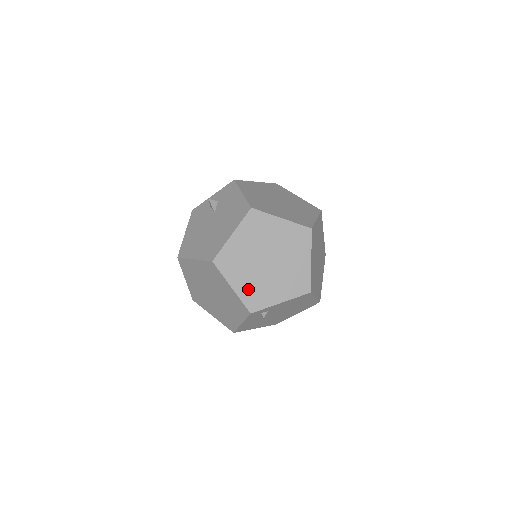
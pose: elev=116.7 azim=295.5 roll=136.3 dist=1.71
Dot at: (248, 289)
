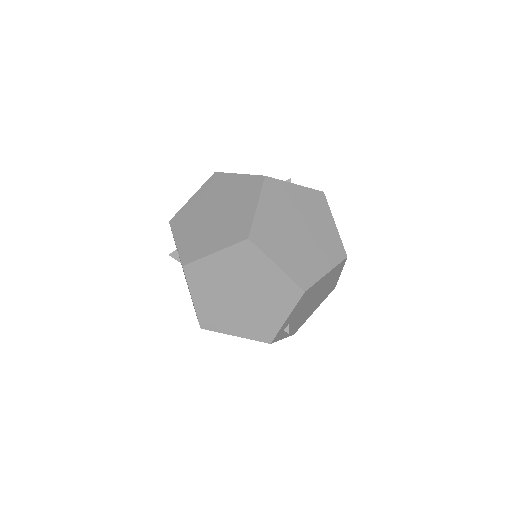
Dot at: (249, 328)
